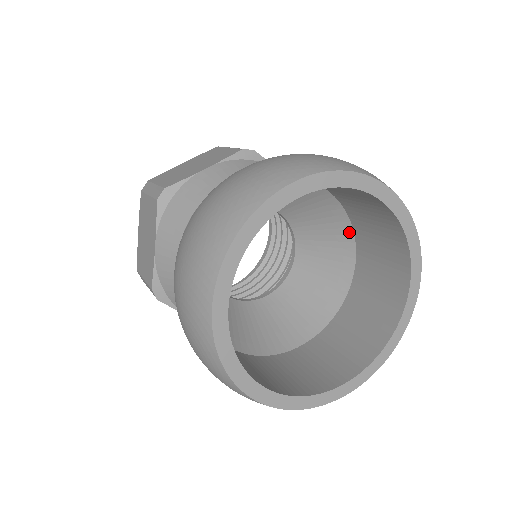
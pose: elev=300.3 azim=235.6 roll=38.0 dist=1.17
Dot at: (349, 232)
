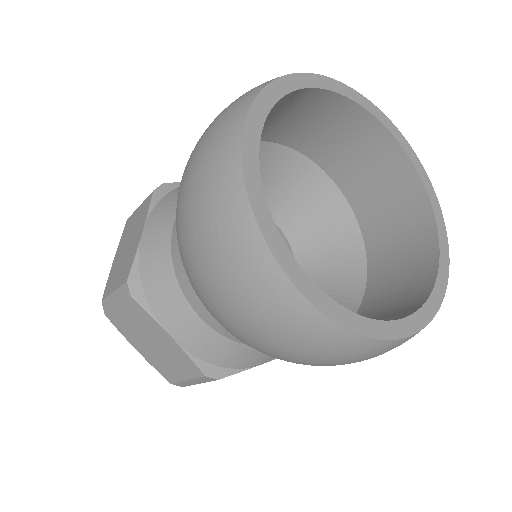
Dot at: (356, 233)
